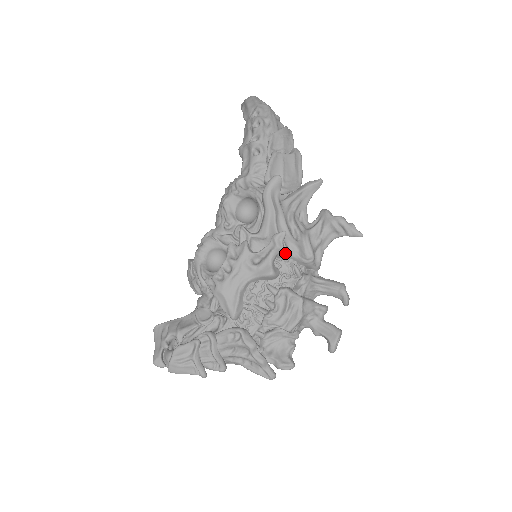
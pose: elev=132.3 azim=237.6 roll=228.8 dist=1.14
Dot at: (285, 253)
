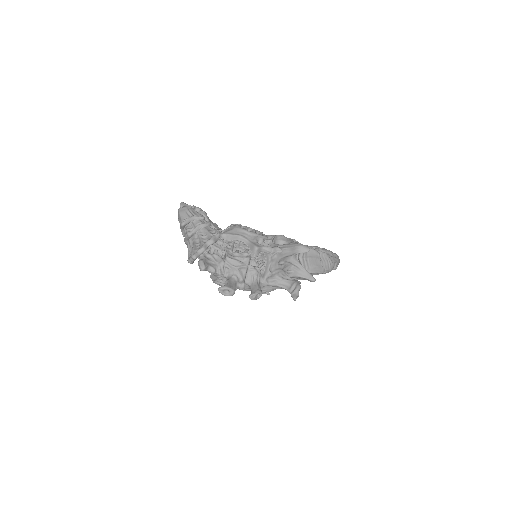
Dot at: (270, 255)
